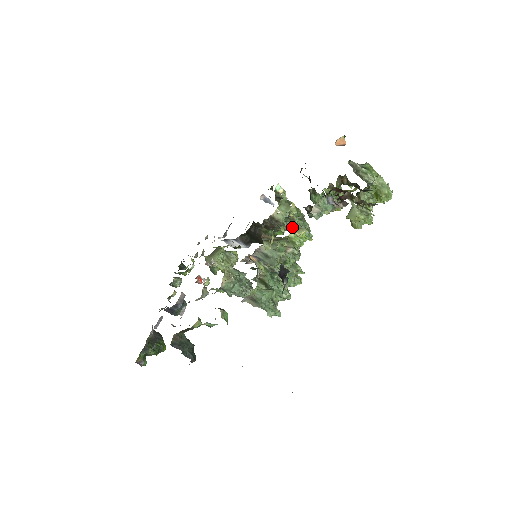
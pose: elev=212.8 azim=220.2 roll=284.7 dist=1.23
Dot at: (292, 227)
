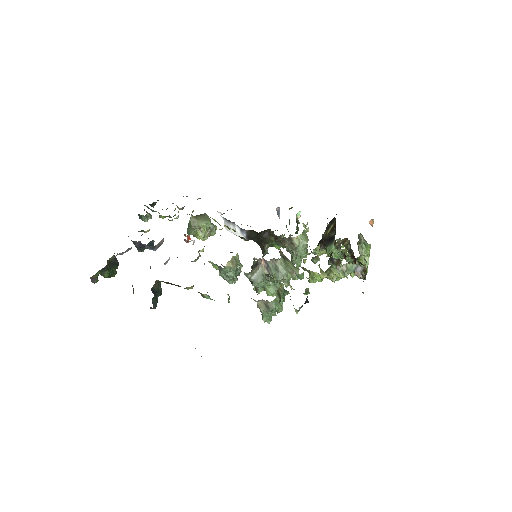
Dot at: (300, 255)
